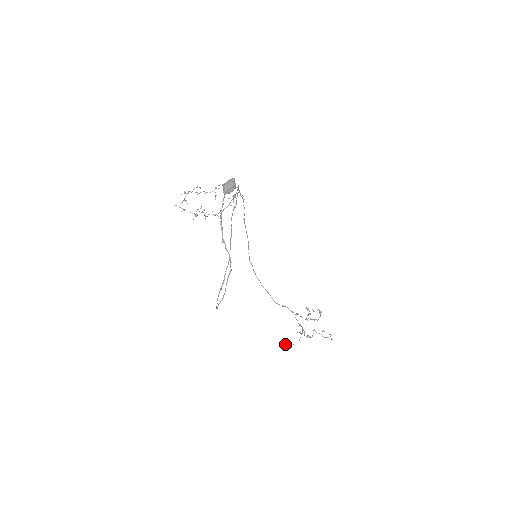
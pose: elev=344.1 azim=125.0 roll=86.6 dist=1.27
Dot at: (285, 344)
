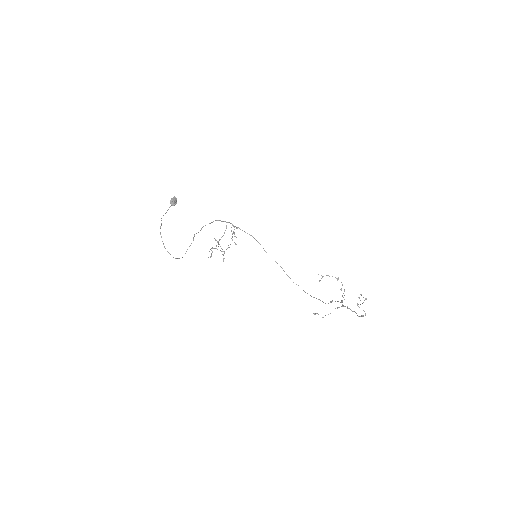
Dot at: (314, 314)
